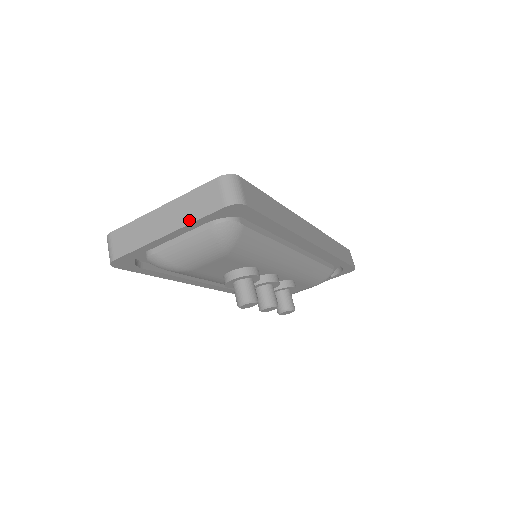
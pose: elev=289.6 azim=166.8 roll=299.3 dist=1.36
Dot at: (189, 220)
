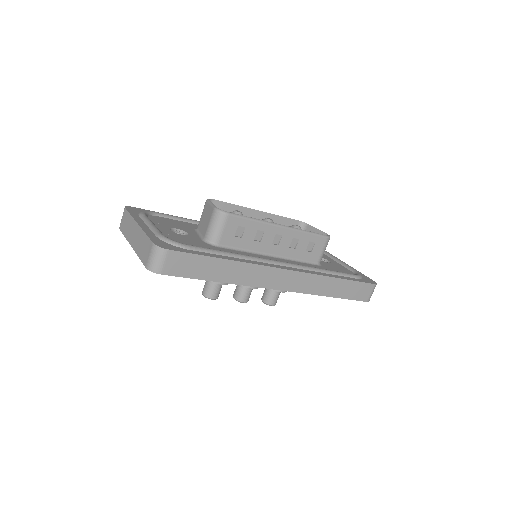
Dot at: (138, 252)
